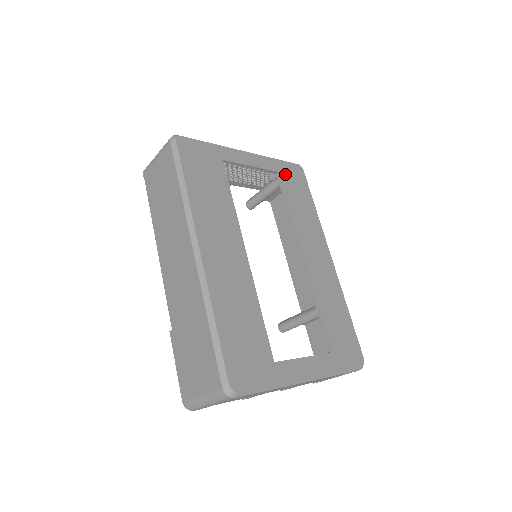
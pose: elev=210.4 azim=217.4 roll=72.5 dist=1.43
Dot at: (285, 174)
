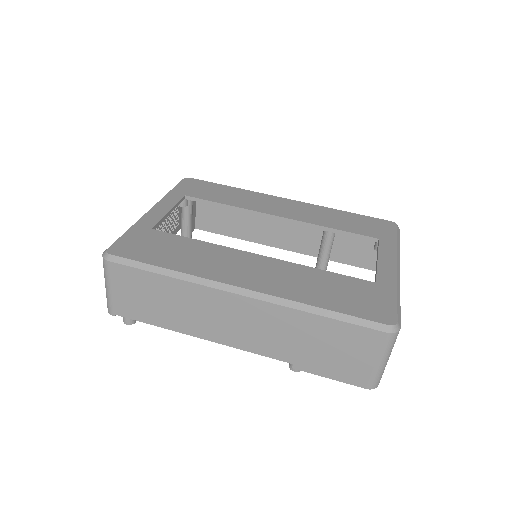
Dot at: (189, 192)
